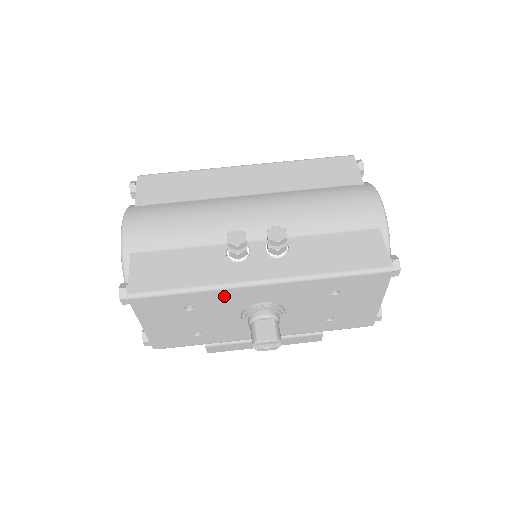
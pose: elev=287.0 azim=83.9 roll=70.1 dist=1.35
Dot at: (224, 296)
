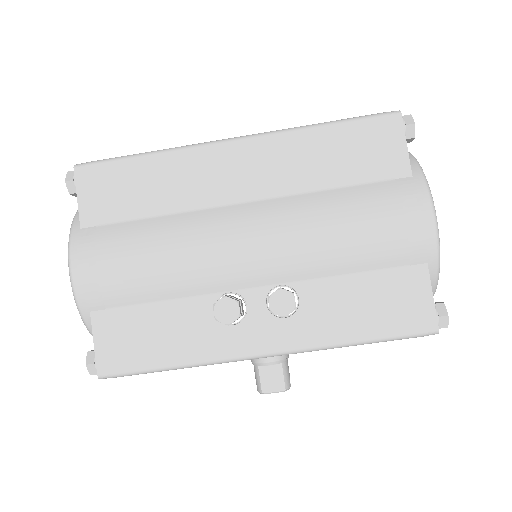
Dot at: occluded
